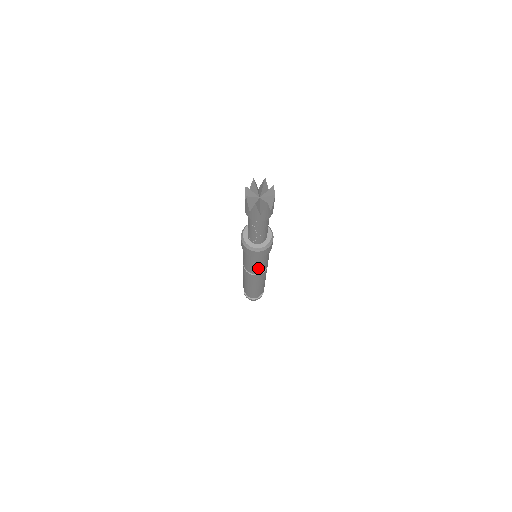
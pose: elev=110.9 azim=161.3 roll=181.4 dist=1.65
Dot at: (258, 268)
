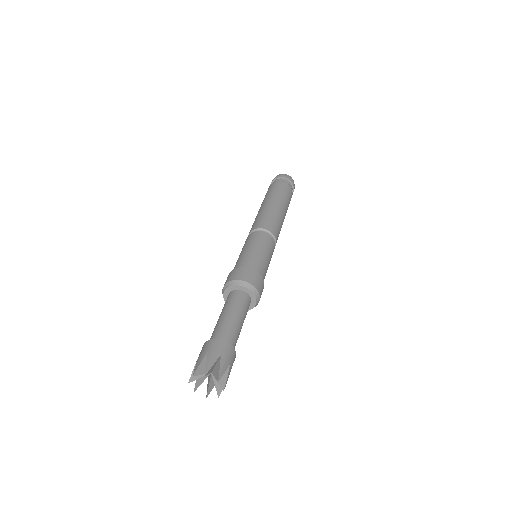
Dot at: occluded
